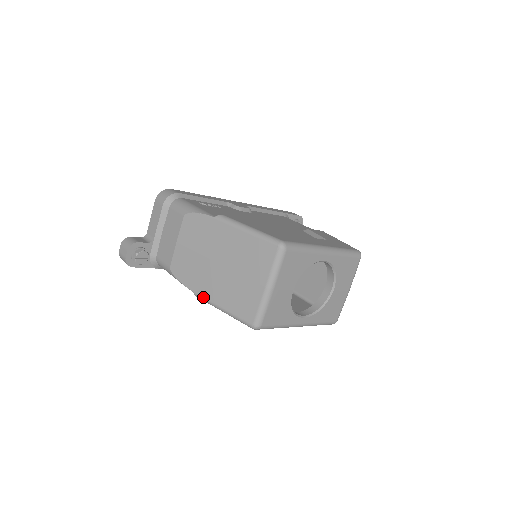
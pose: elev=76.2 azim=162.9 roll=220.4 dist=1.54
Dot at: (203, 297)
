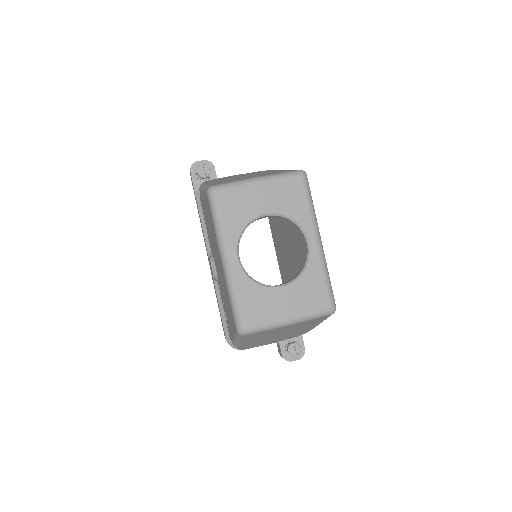
Dot at: (205, 183)
